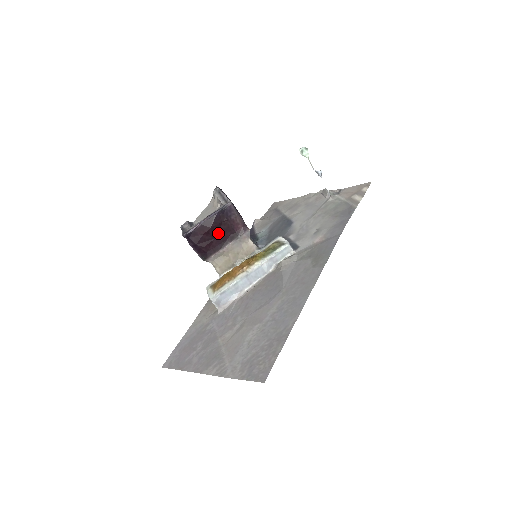
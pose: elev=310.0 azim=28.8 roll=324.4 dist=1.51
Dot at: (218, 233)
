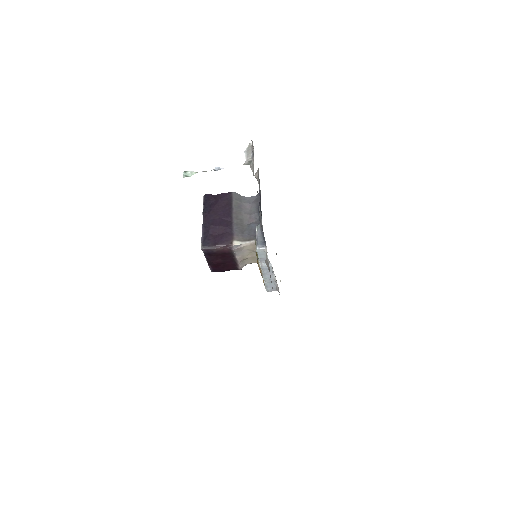
Dot at: (223, 260)
